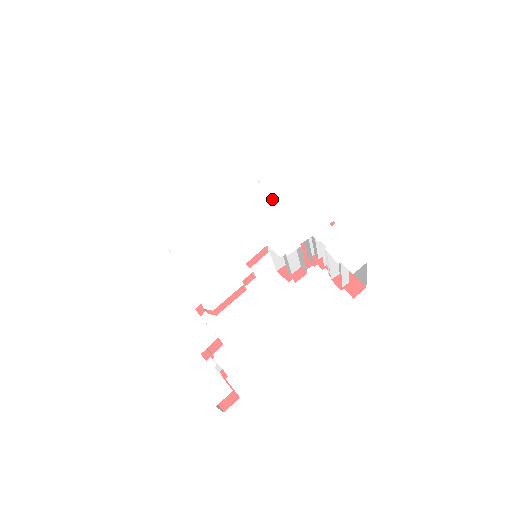
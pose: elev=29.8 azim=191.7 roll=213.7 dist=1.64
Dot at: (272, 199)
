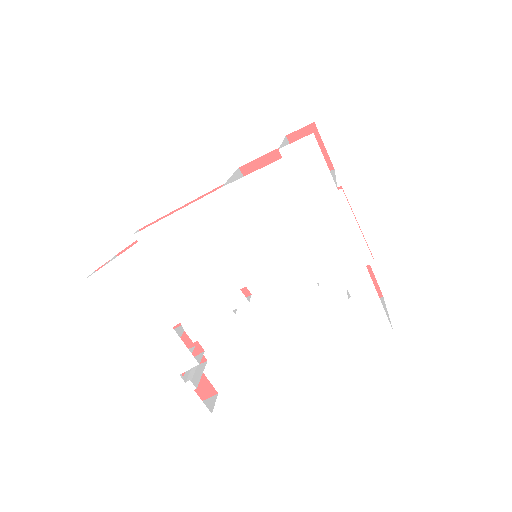
Dot at: (295, 198)
